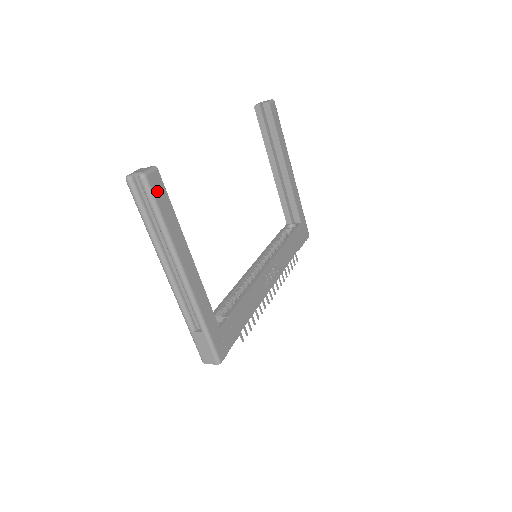
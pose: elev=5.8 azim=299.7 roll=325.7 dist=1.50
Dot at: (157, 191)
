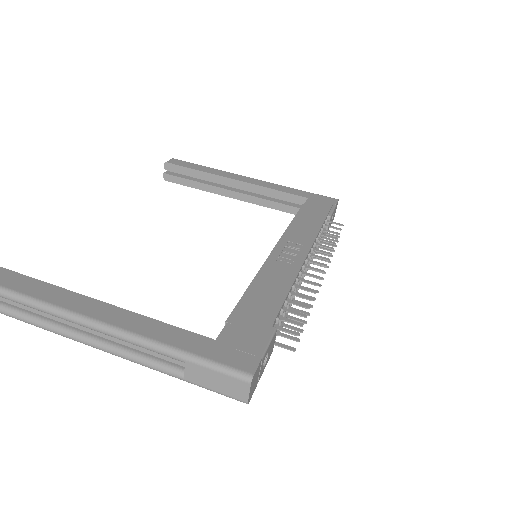
Dot at: out of frame
